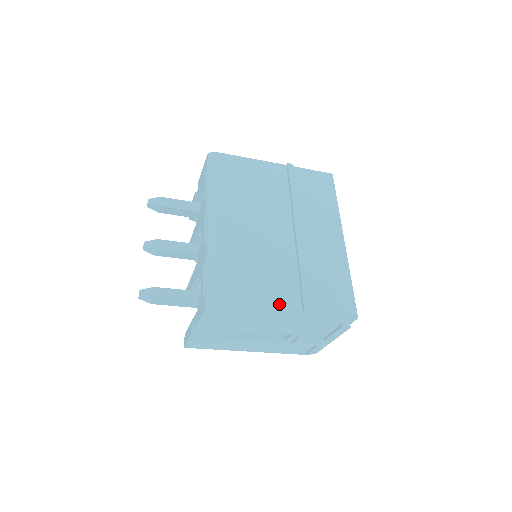
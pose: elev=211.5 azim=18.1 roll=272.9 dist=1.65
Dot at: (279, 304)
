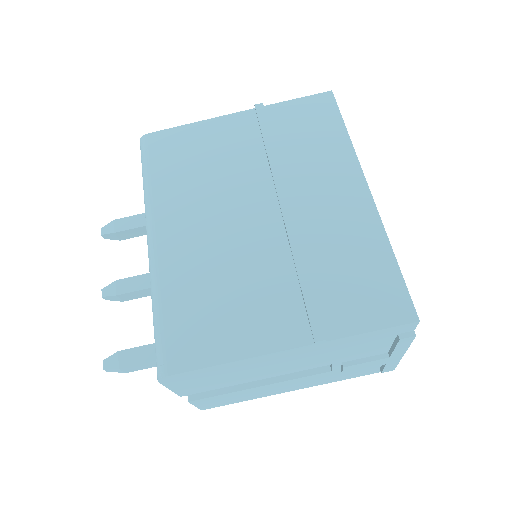
Dot at: (270, 340)
